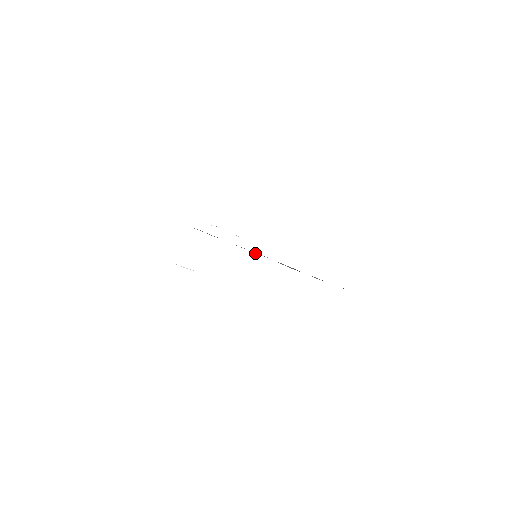
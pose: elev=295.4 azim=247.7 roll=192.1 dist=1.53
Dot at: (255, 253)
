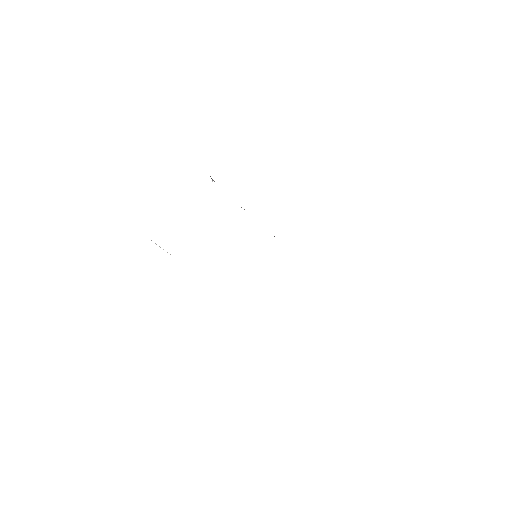
Dot at: occluded
